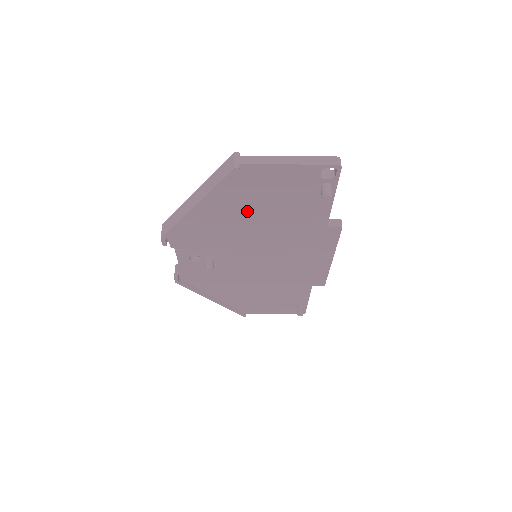
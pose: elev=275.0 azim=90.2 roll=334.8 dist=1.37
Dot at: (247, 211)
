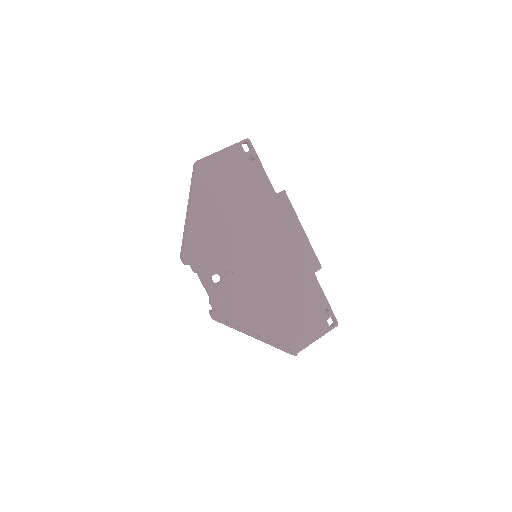
Dot at: (223, 201)
